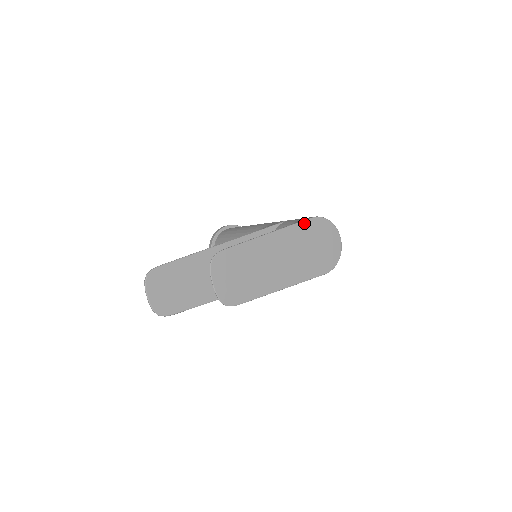
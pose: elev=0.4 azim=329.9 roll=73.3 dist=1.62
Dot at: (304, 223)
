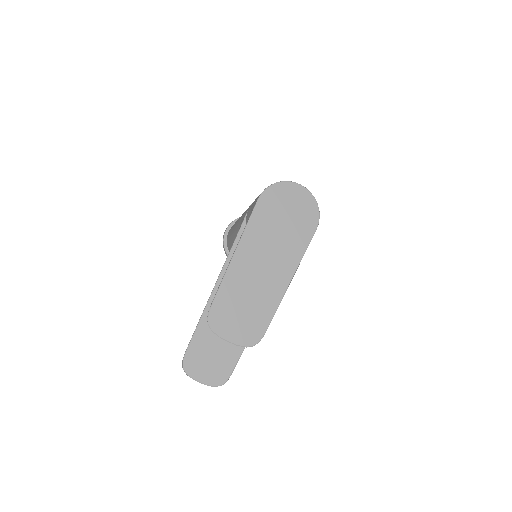
Dot at: (255, 211)
